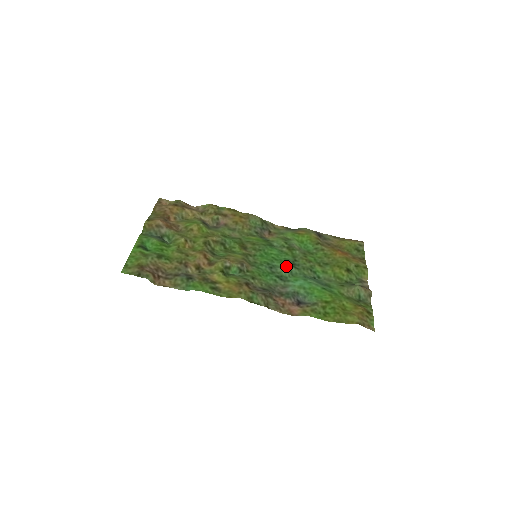
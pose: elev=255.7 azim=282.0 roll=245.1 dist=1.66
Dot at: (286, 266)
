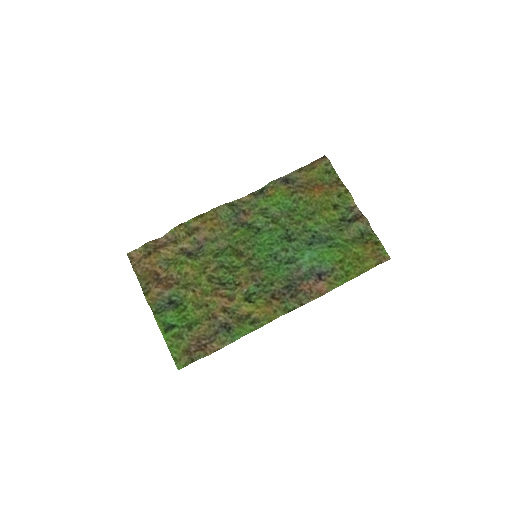
Dot at: (286, 247)
